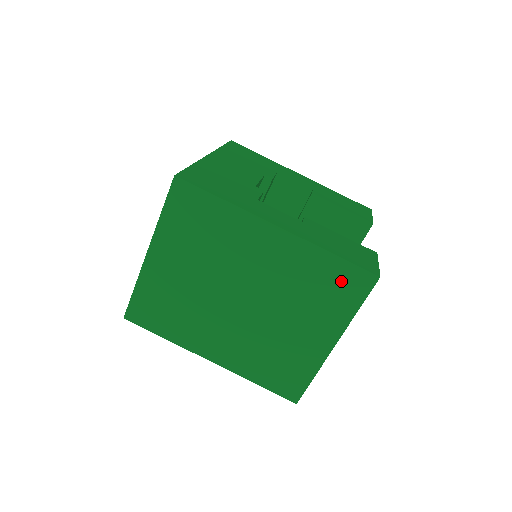
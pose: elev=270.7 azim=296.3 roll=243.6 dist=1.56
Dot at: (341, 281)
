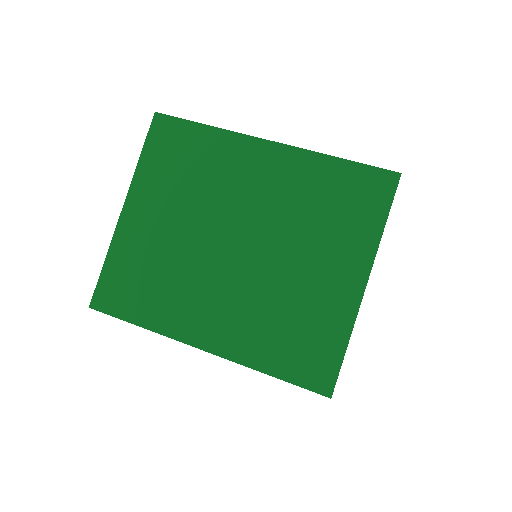
Dot at: (355, 190)
